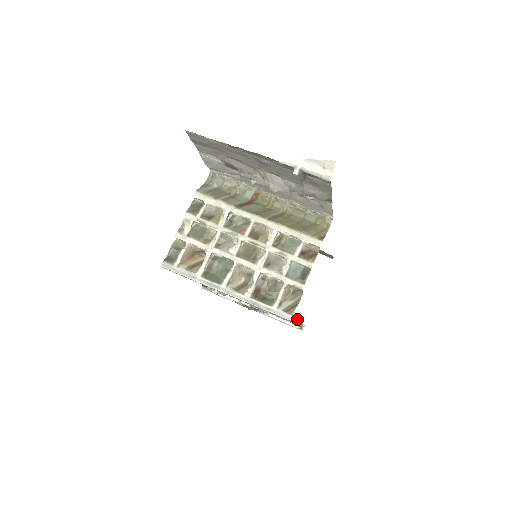
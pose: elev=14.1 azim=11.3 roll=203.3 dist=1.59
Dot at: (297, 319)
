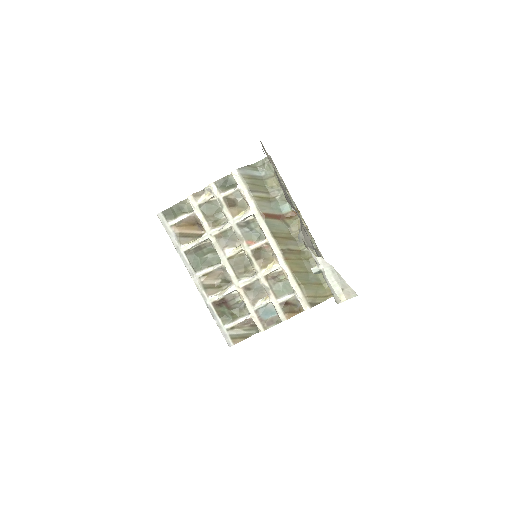
Dot at: occluded
